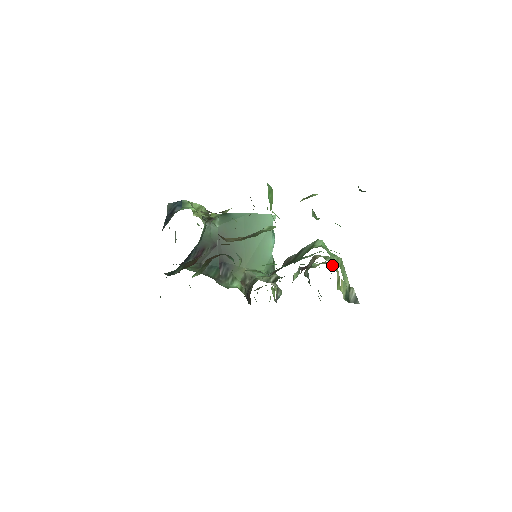
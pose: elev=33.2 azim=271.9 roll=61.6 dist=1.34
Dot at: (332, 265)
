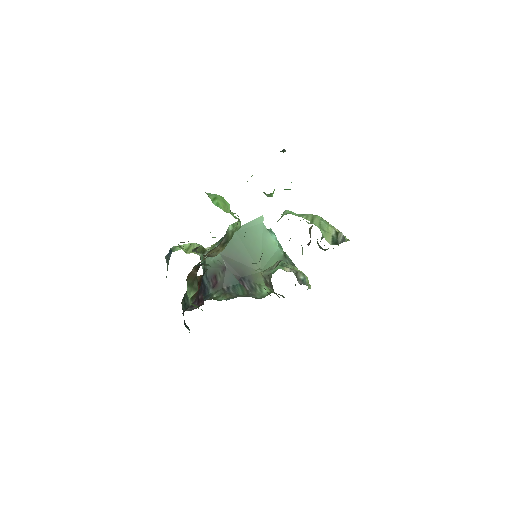
Dot at: occluded
